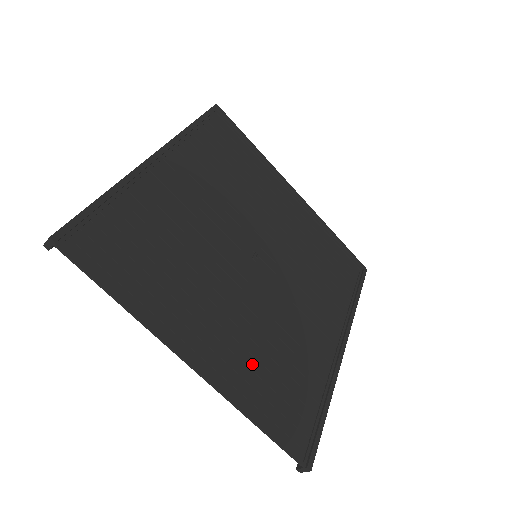
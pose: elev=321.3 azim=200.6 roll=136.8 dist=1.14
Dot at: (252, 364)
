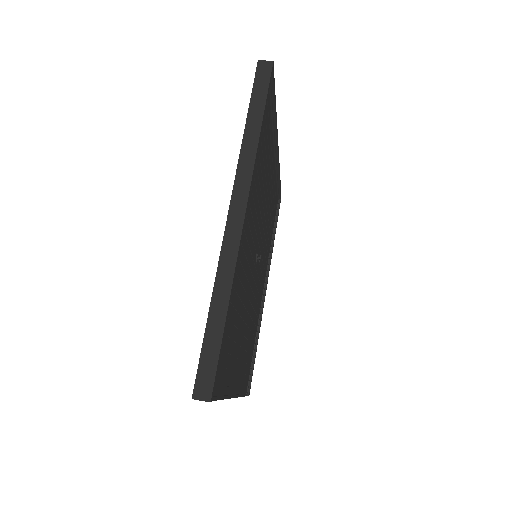
Dot at: (245, 358)
